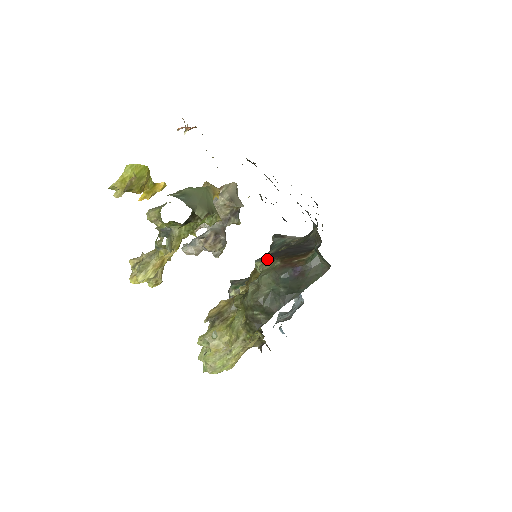
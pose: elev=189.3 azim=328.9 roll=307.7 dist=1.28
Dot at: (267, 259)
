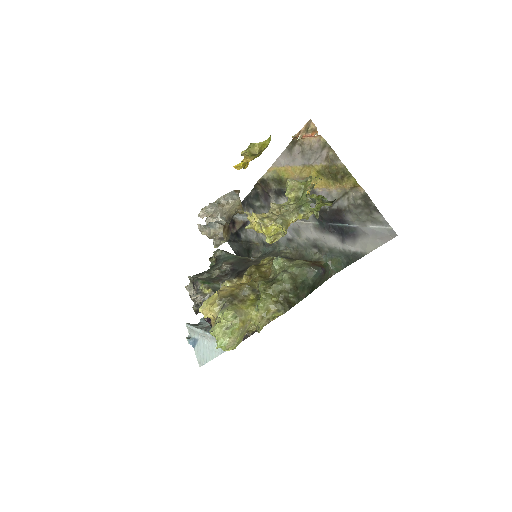
Dot at: (288, 258)
